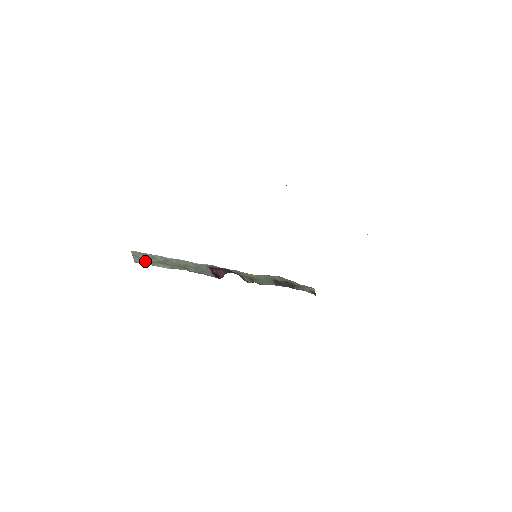
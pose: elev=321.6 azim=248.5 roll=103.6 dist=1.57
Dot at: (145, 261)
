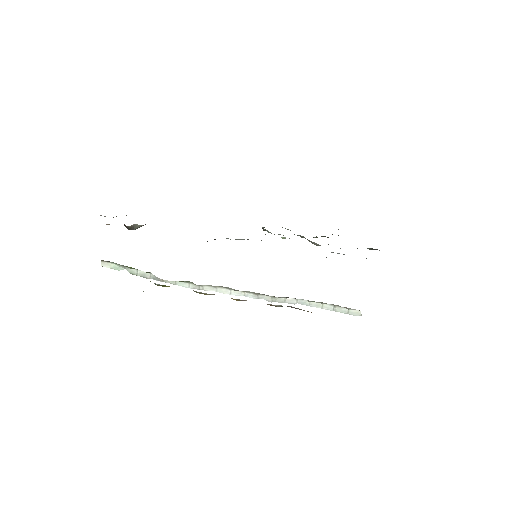
Dot at: occluded
